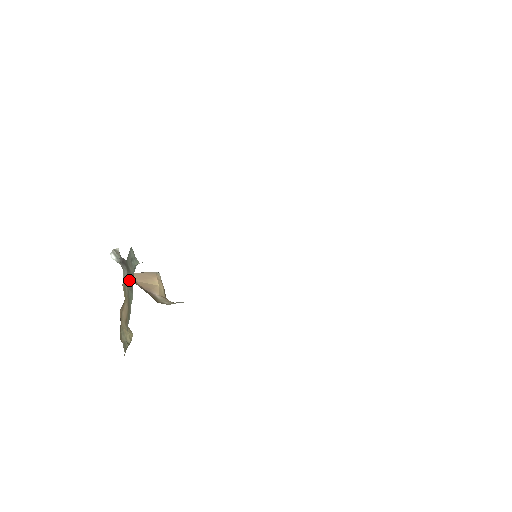
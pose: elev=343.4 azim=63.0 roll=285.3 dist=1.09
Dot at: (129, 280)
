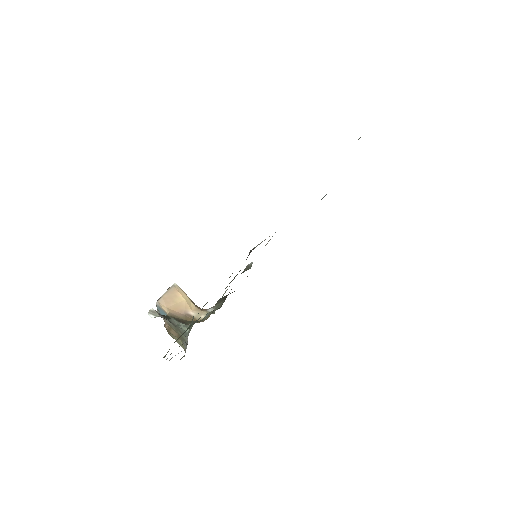
Dot at: (177, 329)
